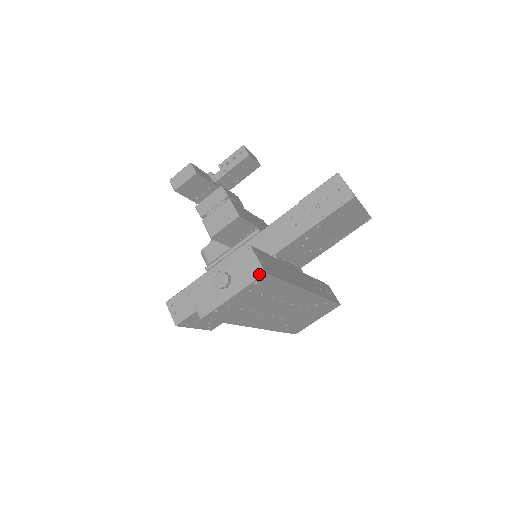
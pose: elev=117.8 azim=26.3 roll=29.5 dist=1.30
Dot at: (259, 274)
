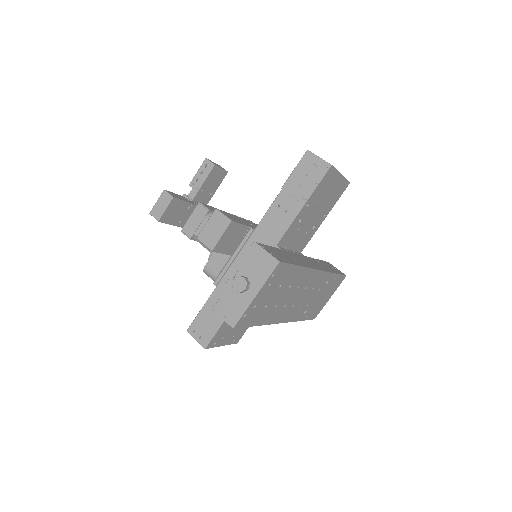
Dot at: (274, 265)
